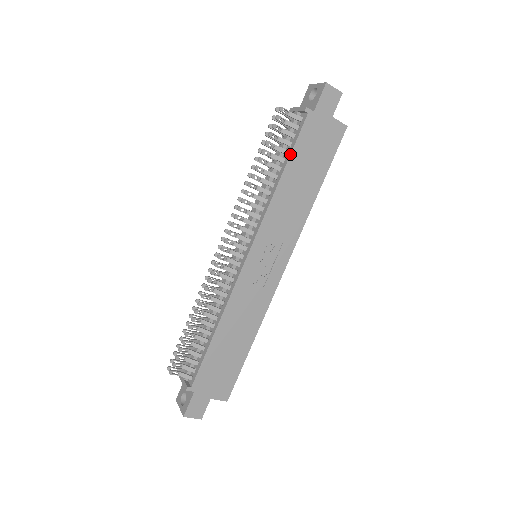
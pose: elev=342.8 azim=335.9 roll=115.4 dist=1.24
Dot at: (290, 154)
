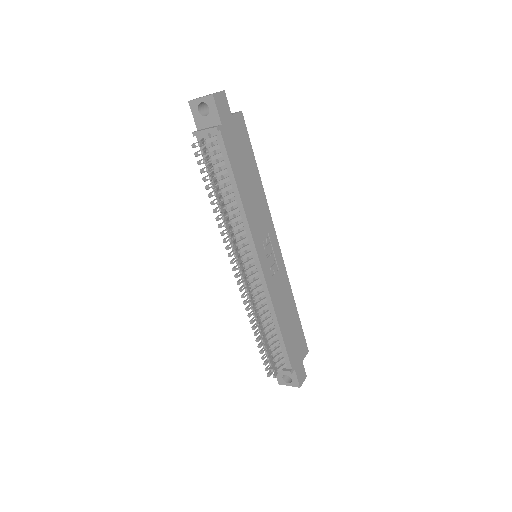
Dot at: (232, 171)
